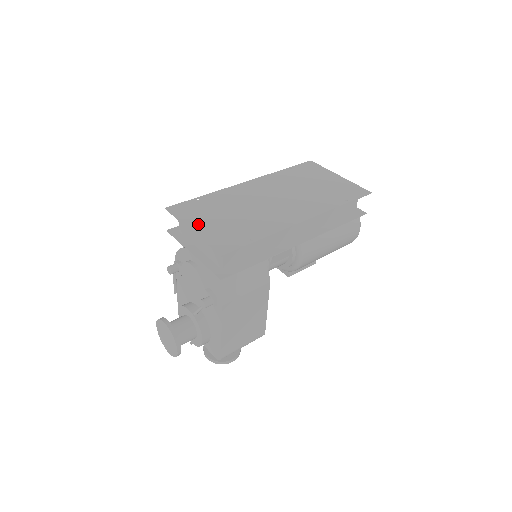
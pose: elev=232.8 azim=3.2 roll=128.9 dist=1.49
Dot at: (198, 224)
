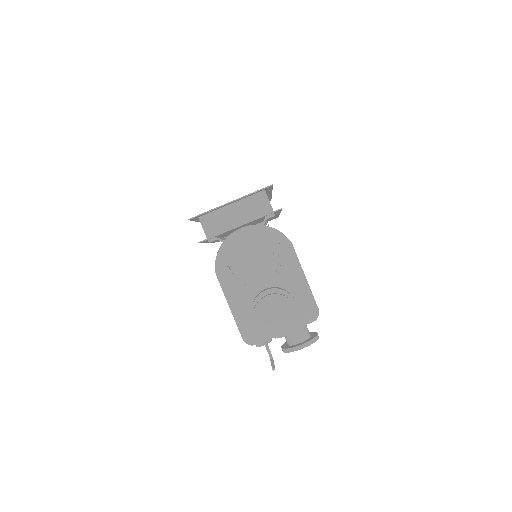
Dot at: occluded
